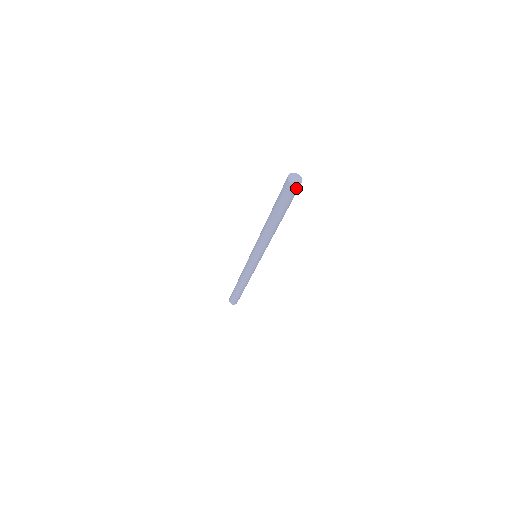
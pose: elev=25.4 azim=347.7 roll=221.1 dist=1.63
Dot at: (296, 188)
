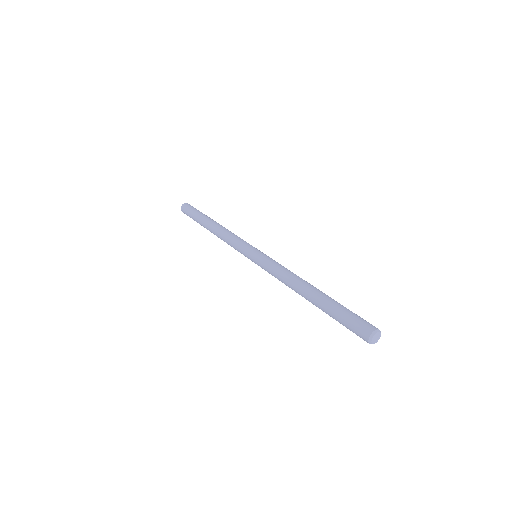
Dot at: occluded
